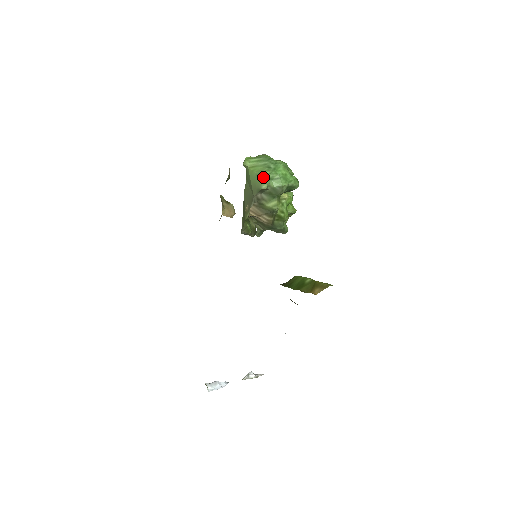
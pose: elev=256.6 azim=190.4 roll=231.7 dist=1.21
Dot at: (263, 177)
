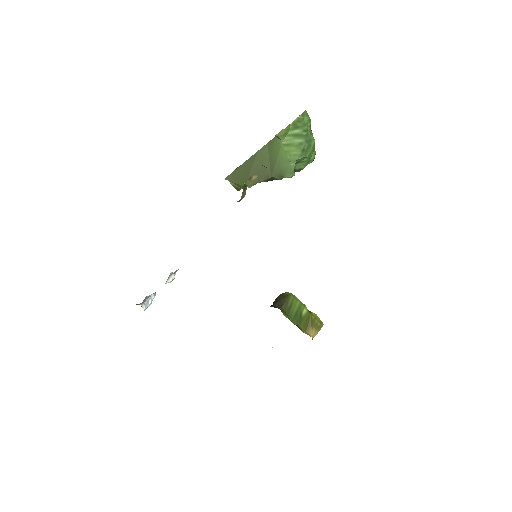
Dot at: (293, 163)
